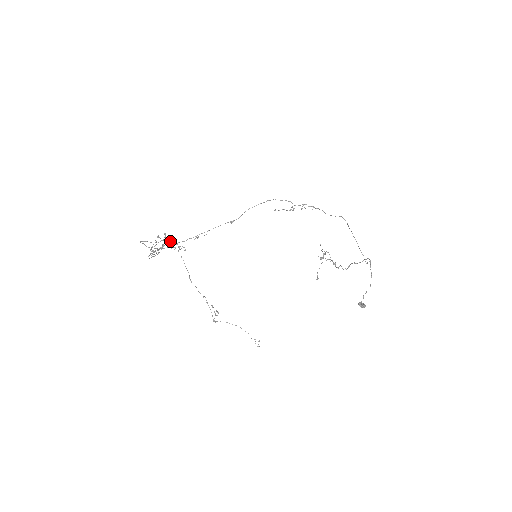
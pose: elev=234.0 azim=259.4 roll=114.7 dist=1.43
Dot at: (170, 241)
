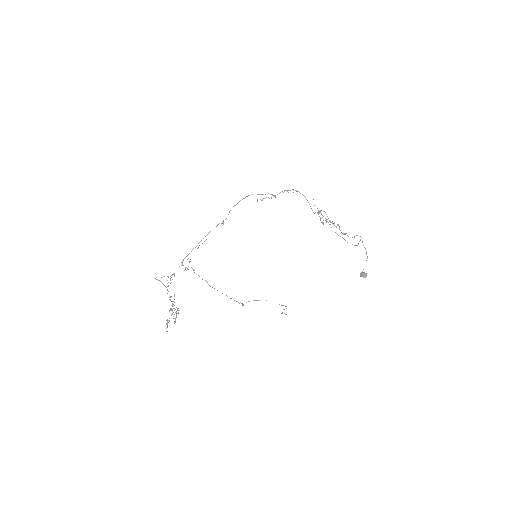
Dot at: (178, 308)
